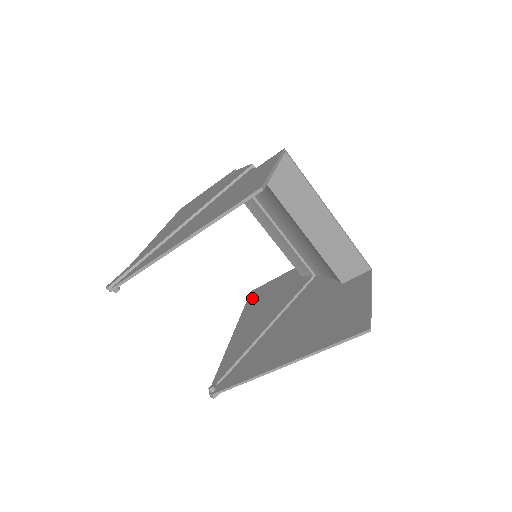
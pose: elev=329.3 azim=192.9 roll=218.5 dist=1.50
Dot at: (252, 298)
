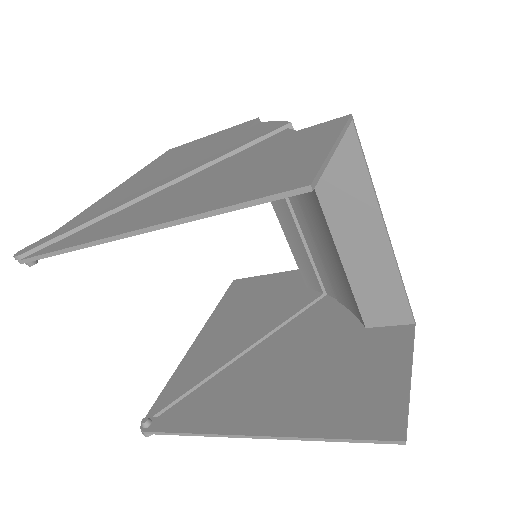
Dot at: (233, 291)
